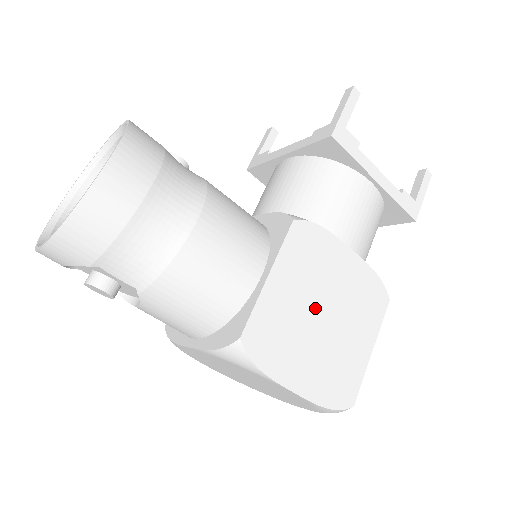
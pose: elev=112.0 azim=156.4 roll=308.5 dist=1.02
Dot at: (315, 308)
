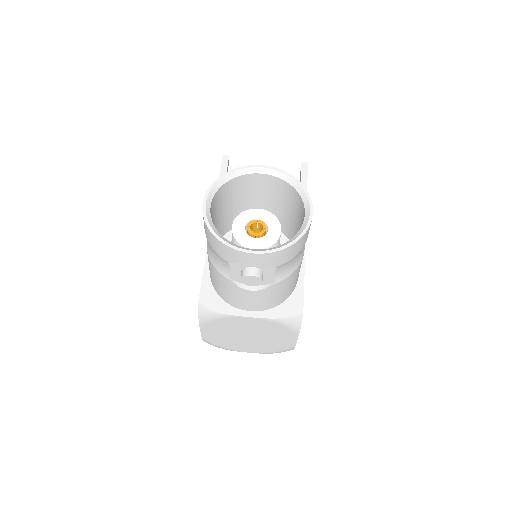
Dot at: occluded
